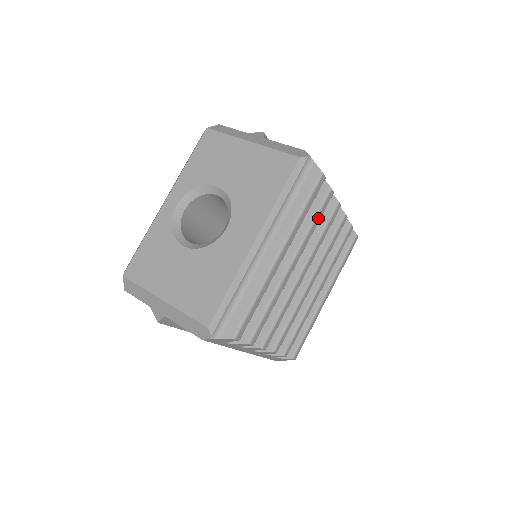
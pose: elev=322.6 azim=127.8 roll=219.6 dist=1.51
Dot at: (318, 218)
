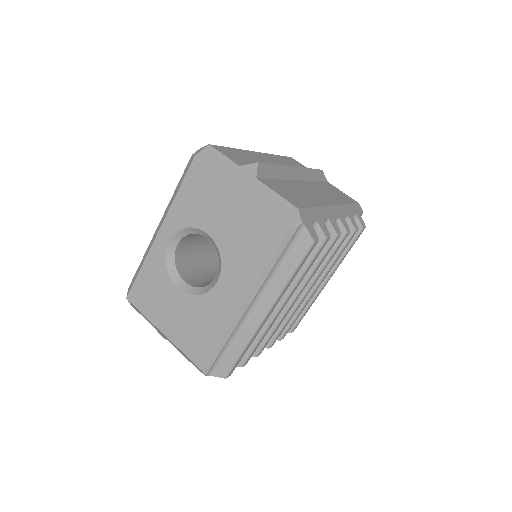
Dot at: (311, 264)
